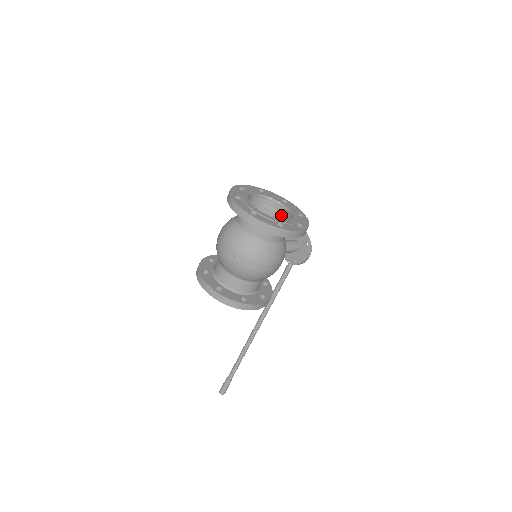
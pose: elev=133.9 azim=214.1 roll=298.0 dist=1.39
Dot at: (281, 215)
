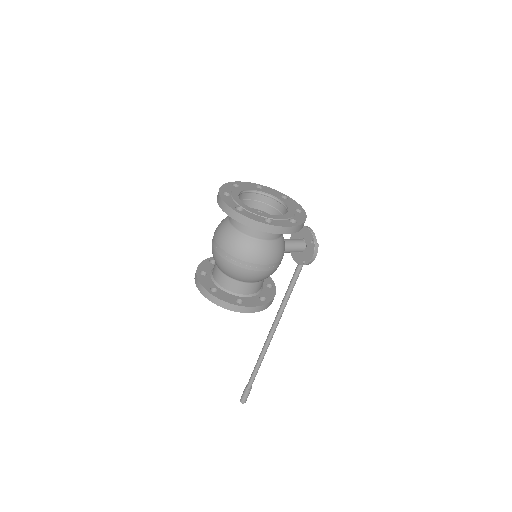
Dot at: (279, 212)
